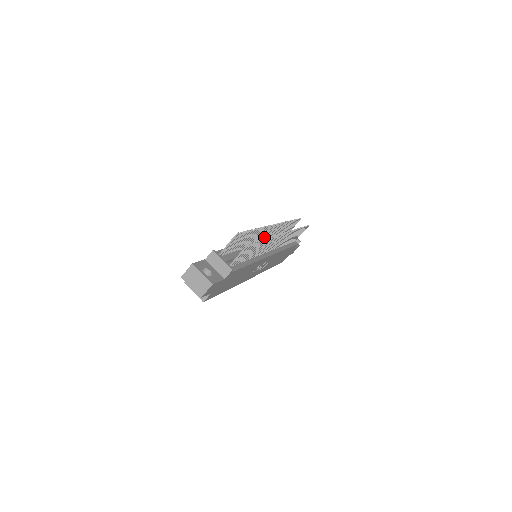
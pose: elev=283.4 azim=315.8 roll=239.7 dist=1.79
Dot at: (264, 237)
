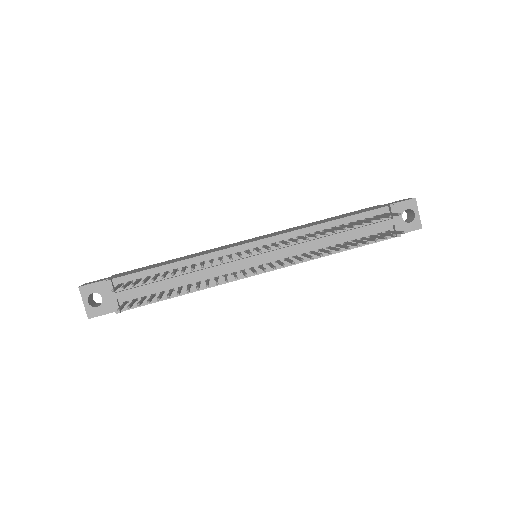
Dot at: (256, 249)
